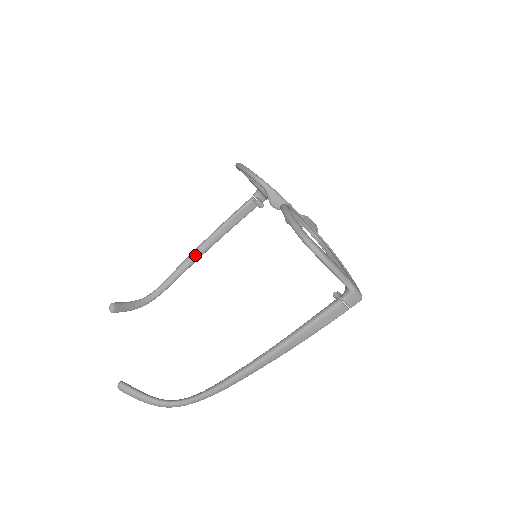
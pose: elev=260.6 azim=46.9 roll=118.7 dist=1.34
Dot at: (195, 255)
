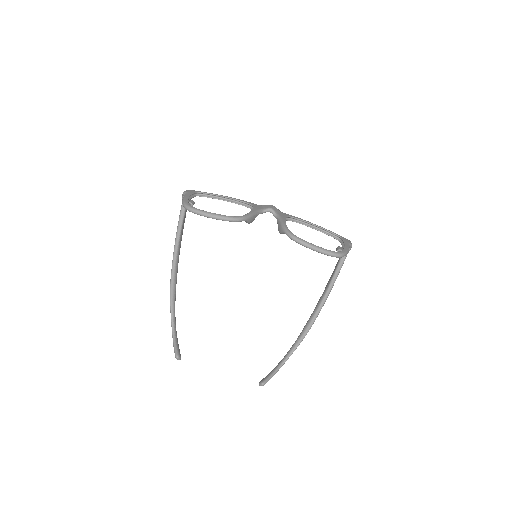
Dot at: (176, 274)
